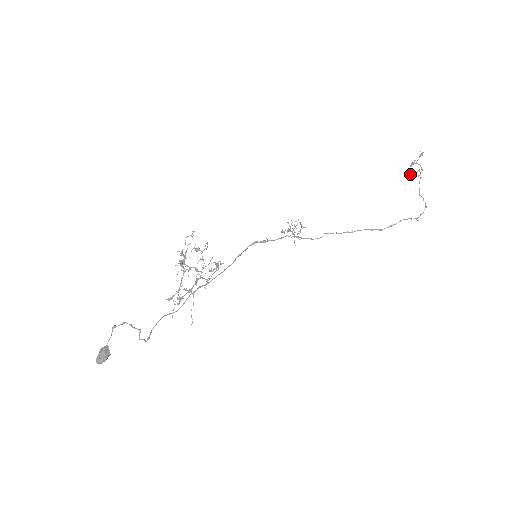
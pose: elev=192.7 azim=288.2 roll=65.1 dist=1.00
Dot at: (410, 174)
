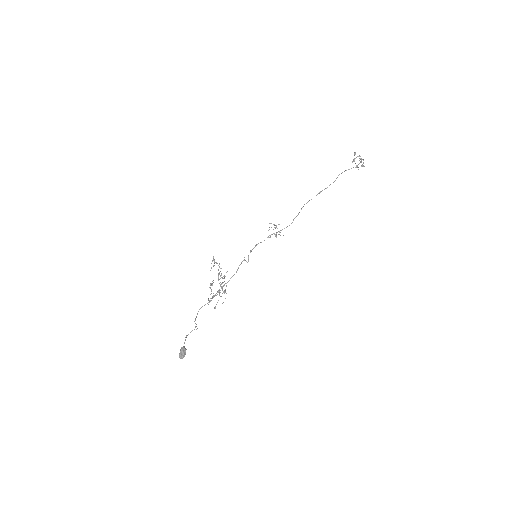
Dot at: (362, 166)
